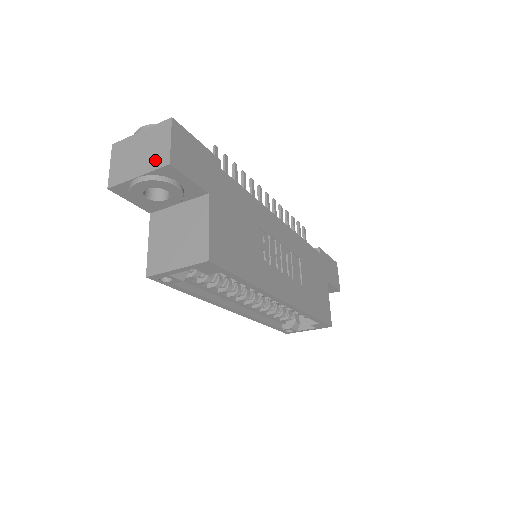
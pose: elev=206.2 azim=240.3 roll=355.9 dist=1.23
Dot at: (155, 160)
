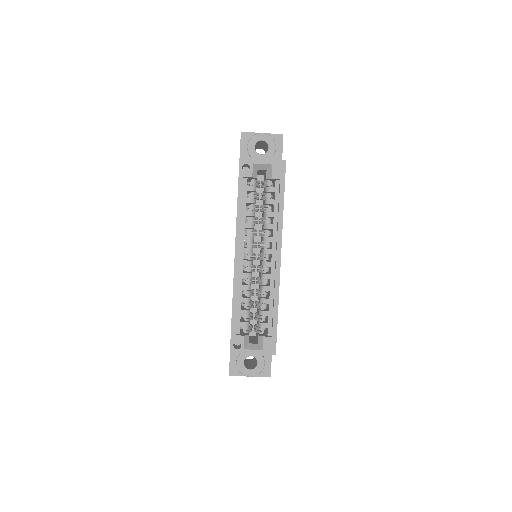
Dot at: occluded
